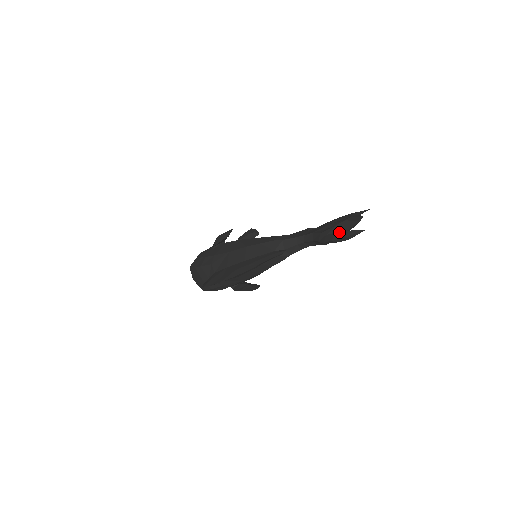
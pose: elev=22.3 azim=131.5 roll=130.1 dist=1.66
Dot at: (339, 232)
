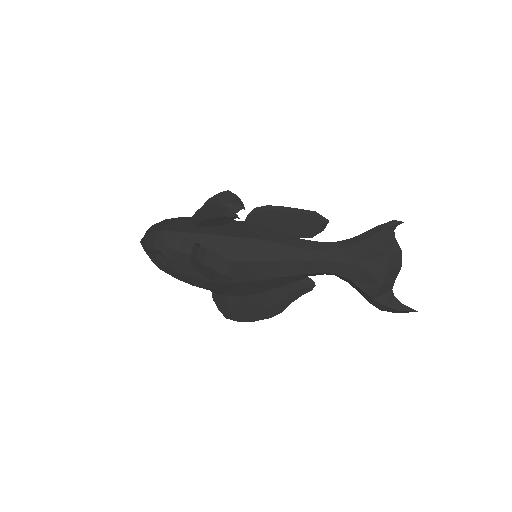
Dot at: (391, 309)
